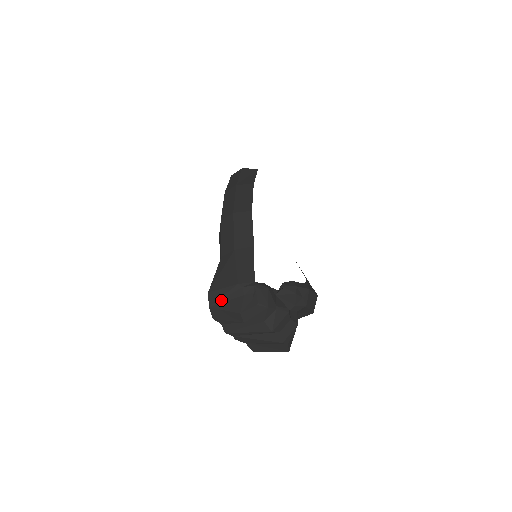
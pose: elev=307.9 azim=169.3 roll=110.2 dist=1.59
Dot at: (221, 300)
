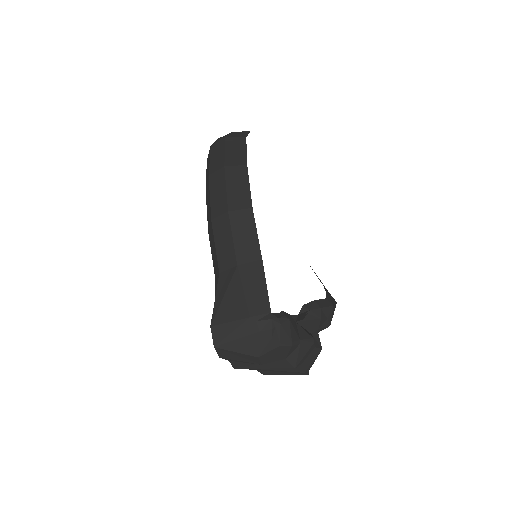
Dot at: (229, 338)
